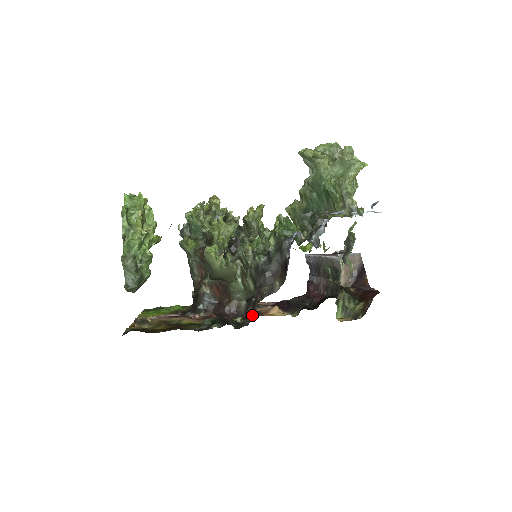
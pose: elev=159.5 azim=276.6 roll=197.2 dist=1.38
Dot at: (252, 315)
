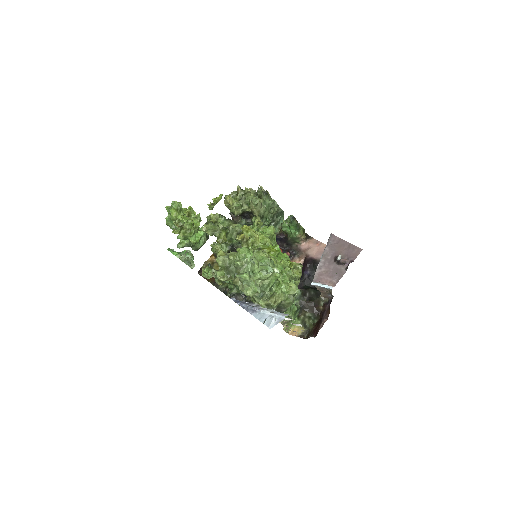
Dot at: occluded
